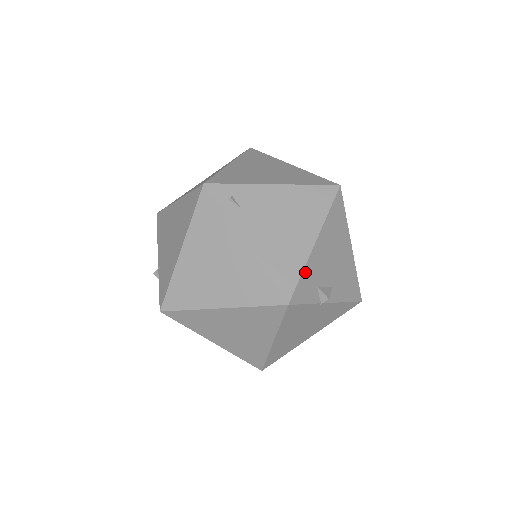
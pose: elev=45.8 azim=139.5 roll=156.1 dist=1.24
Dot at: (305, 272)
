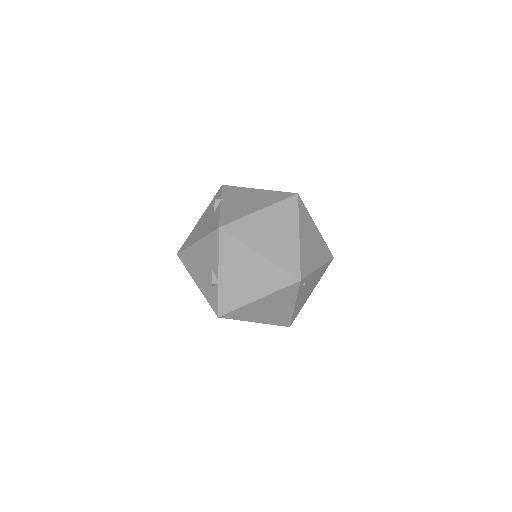
Dot at: (301, 308)
